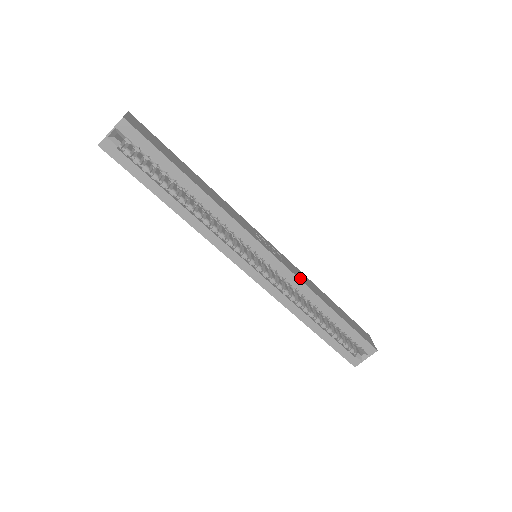
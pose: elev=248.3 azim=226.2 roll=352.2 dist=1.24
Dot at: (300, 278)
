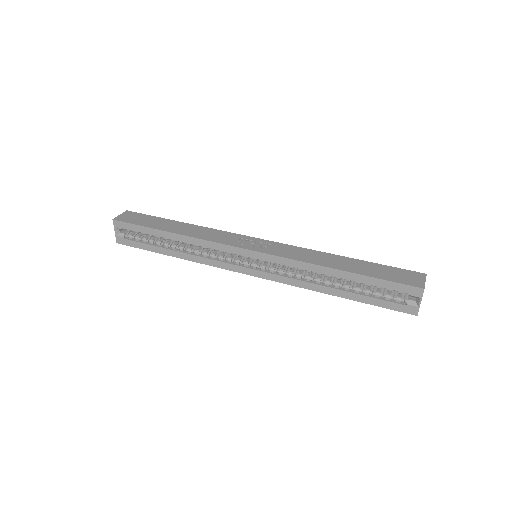
Dot at: (291, 257)
